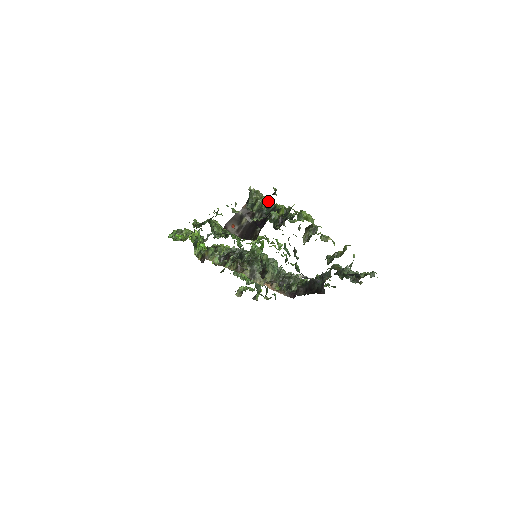
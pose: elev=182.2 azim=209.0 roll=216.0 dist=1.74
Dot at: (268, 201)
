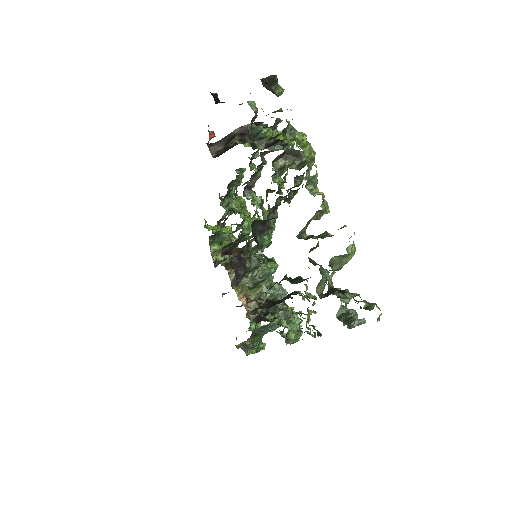
Dot at: occluded
